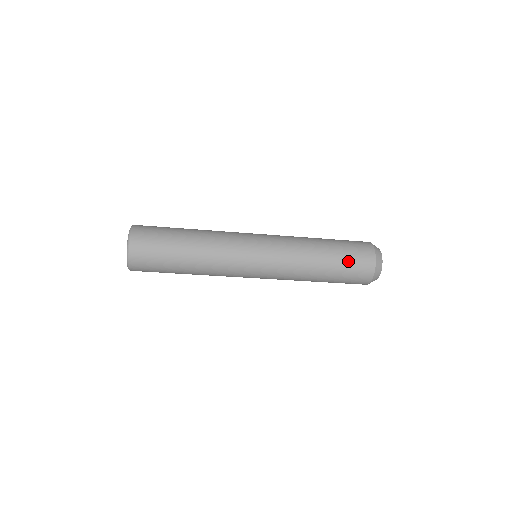
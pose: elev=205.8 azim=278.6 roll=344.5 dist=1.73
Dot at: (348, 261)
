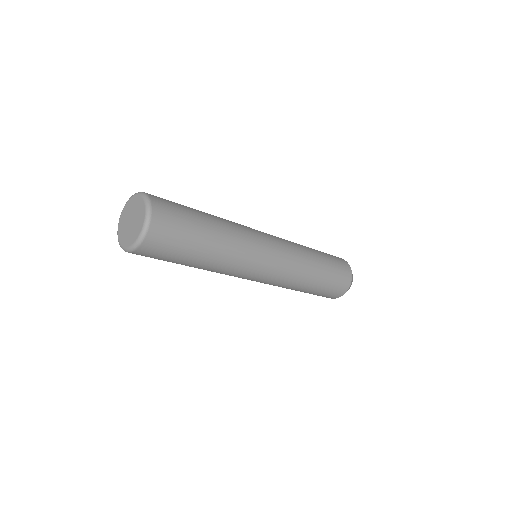
Dot at: (323, 293)
